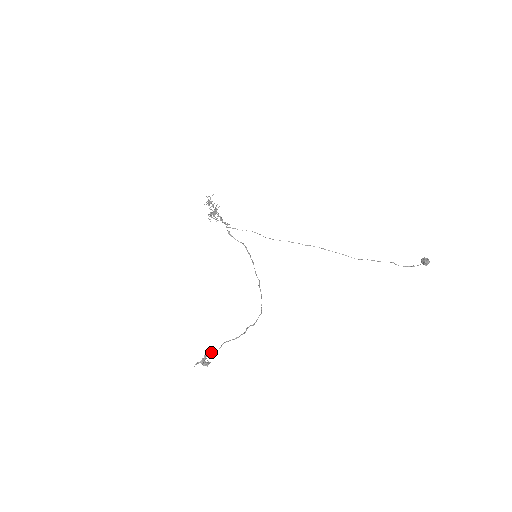
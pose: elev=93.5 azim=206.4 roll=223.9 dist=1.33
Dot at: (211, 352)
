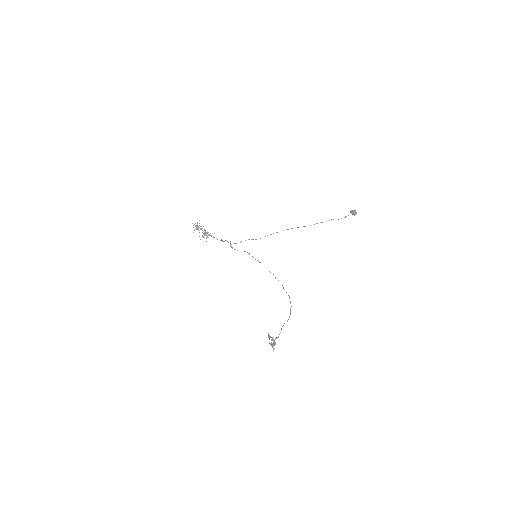
Dot at: (278, 337)
